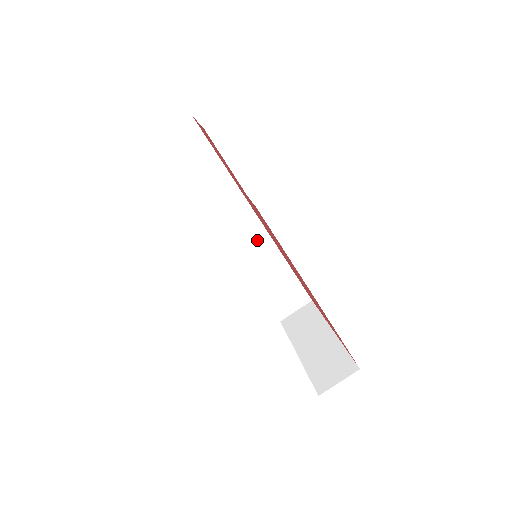
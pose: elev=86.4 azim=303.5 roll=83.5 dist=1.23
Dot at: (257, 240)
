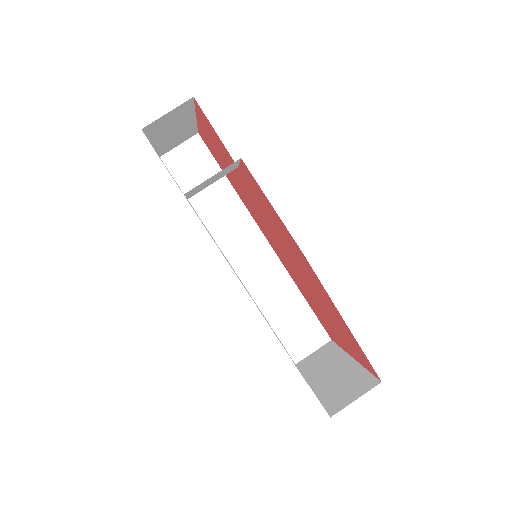
Dot at: (265, 263)
